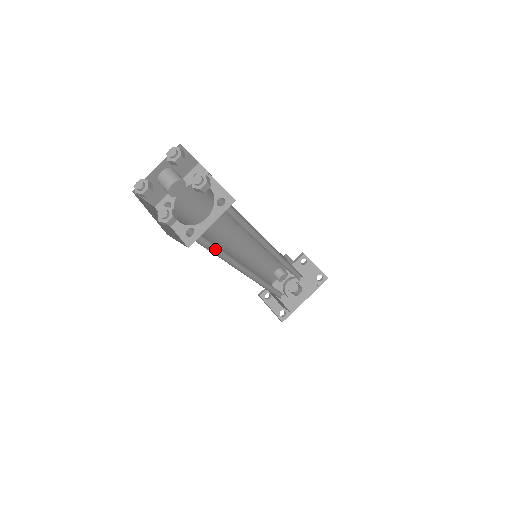
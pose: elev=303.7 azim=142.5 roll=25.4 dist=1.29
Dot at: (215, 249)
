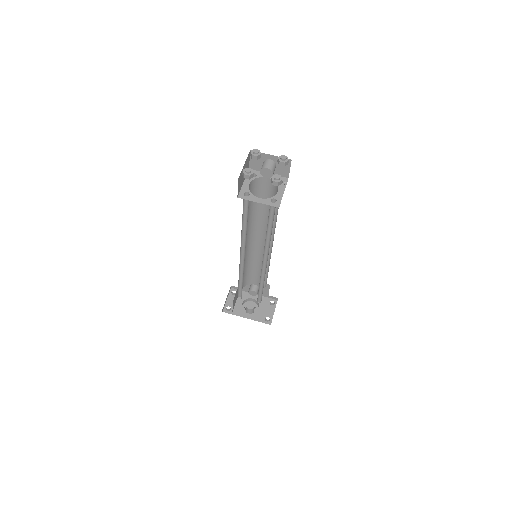
Dot at: (245, 219)
